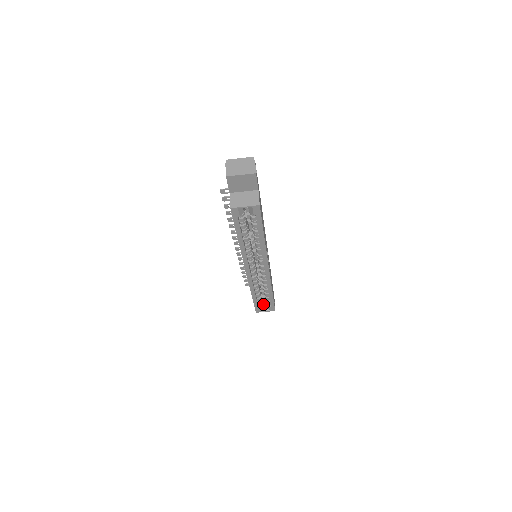
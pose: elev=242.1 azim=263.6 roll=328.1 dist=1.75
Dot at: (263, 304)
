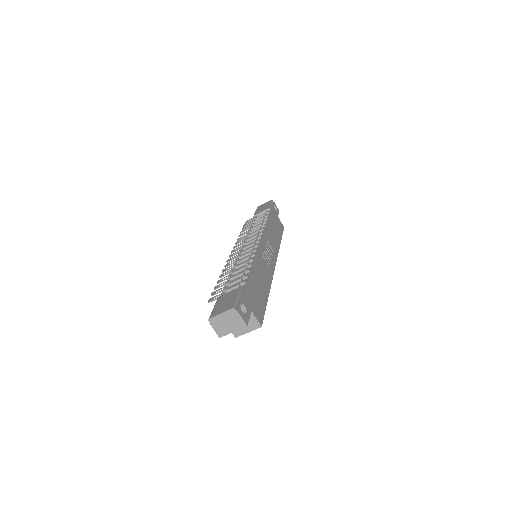
Dot at: occluded
